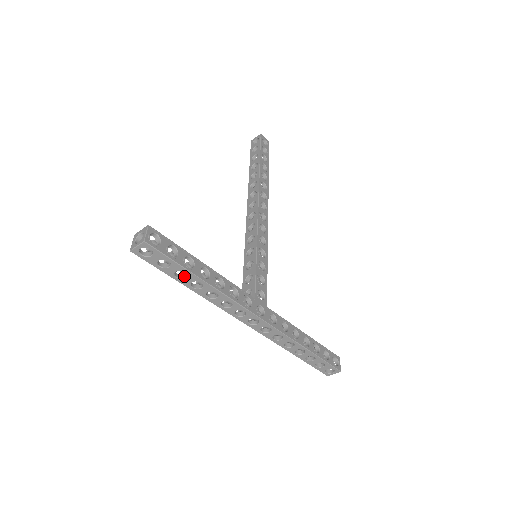
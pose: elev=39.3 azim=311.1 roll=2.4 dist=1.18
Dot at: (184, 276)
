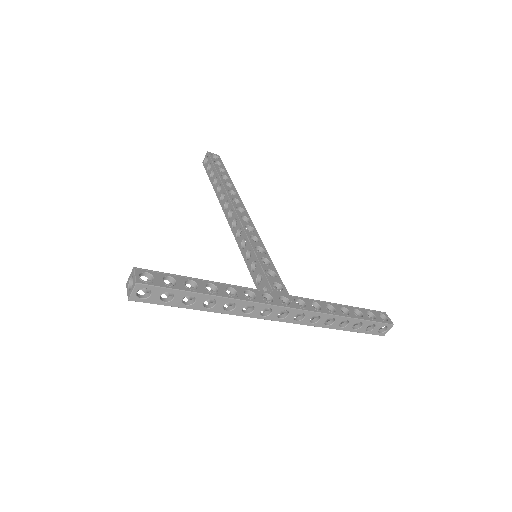
Dot at: (193, 301)
